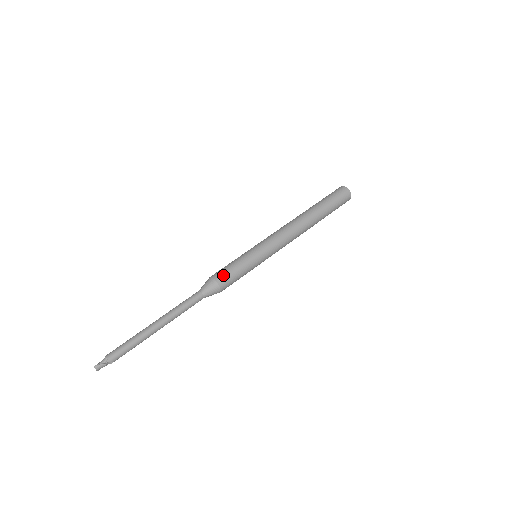
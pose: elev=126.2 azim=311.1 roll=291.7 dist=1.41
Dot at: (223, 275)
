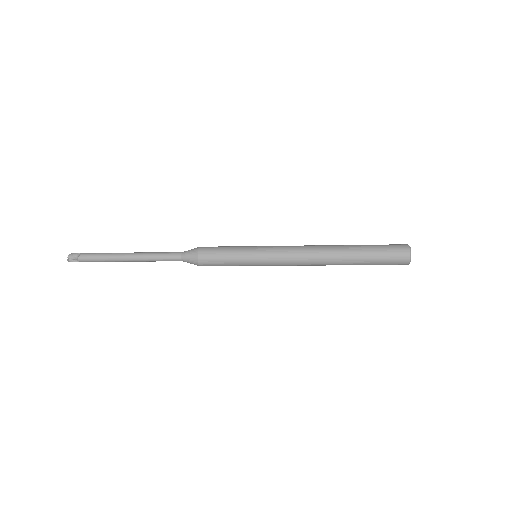
Dot at: occluded
